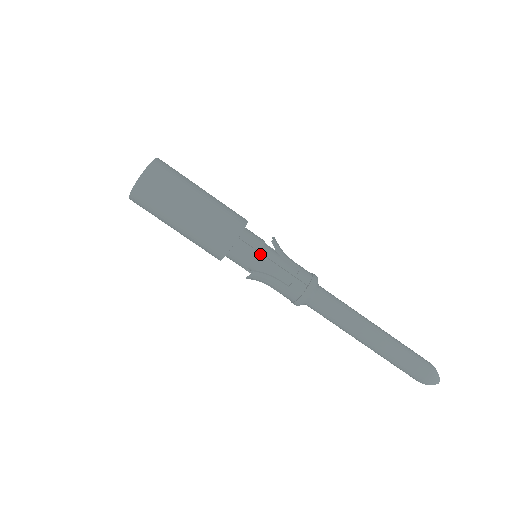
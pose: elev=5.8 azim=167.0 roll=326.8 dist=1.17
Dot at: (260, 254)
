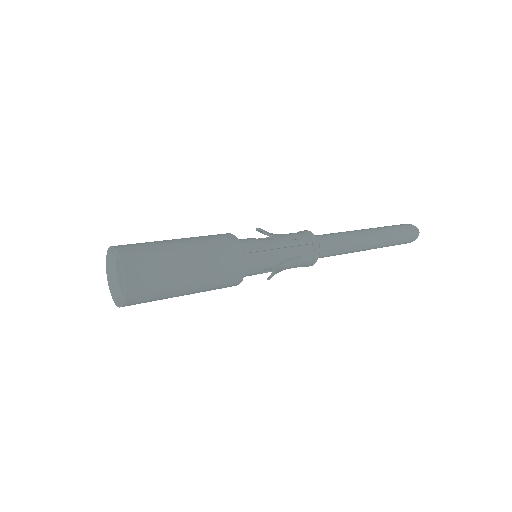
Dot at: (264, 252)
